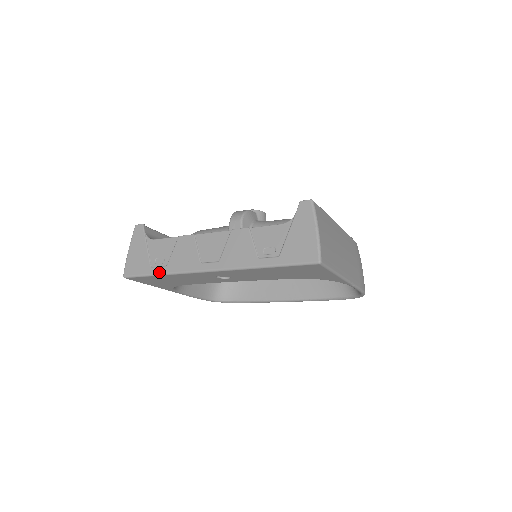
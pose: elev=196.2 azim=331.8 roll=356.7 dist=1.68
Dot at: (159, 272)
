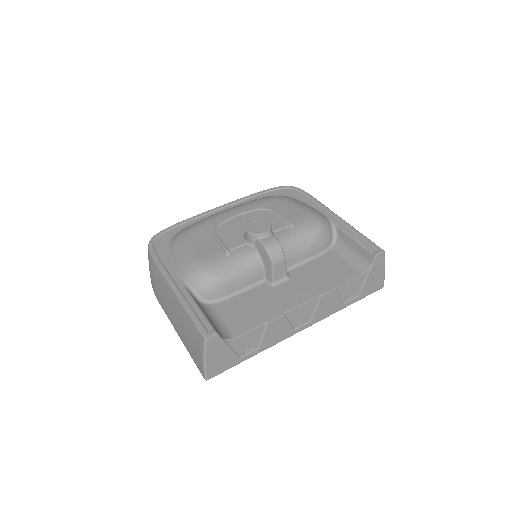
Dot at: (252, 356)
